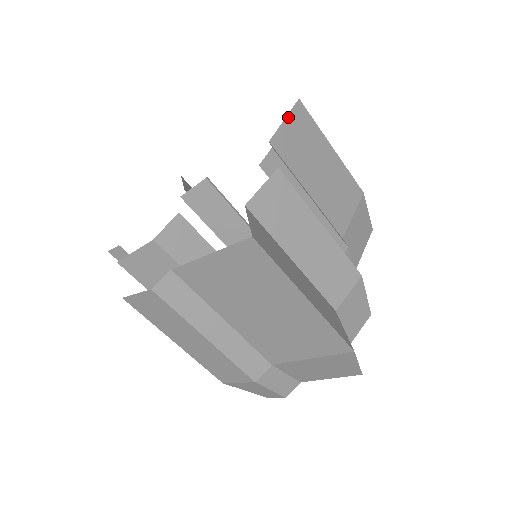
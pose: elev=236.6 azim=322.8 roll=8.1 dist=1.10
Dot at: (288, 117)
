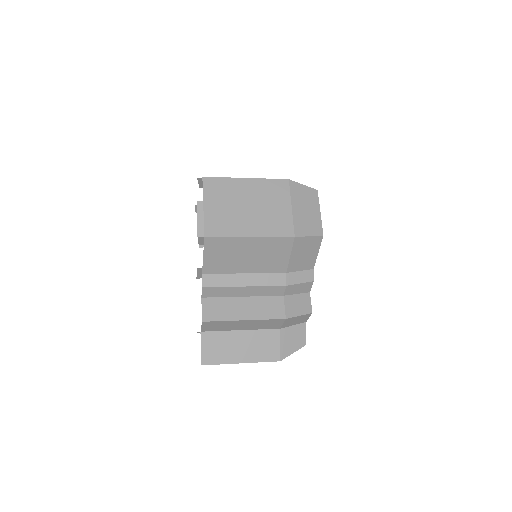
Dot at: (205, 253)
